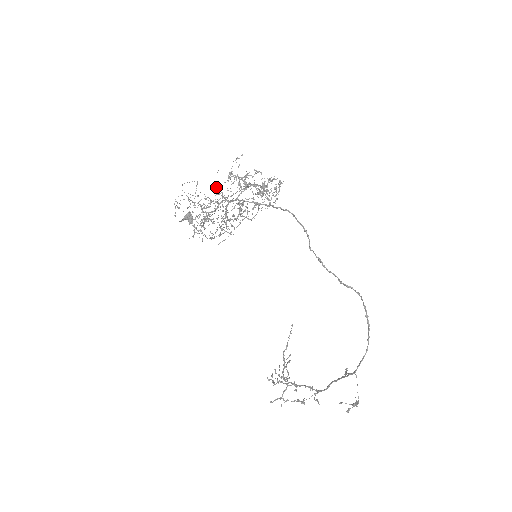
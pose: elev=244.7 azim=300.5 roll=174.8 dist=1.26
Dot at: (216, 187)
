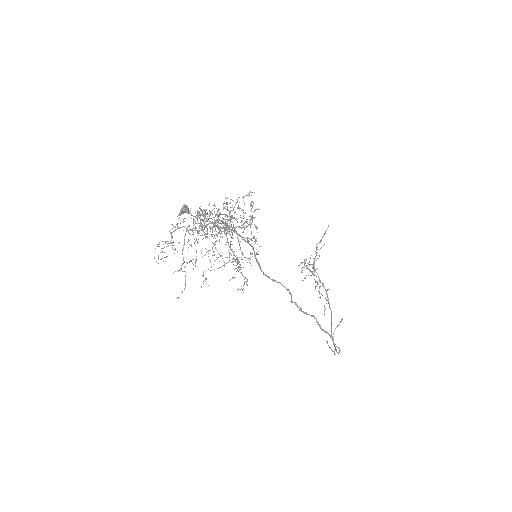
Dot at: (195, 216)
